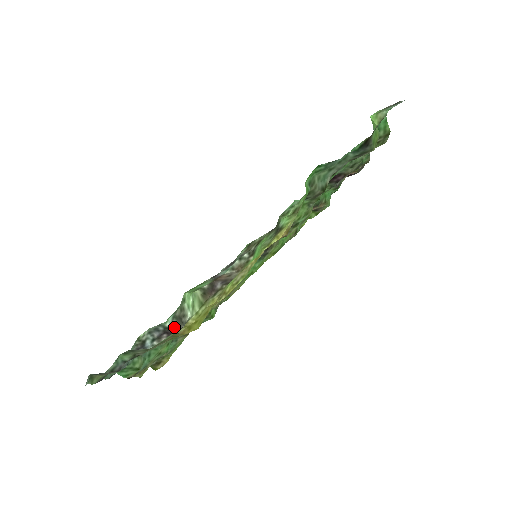
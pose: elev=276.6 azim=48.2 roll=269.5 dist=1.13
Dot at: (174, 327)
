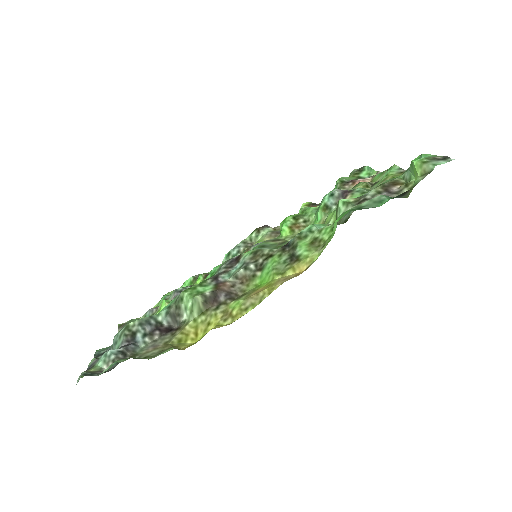
Dot at: (167, 324)
